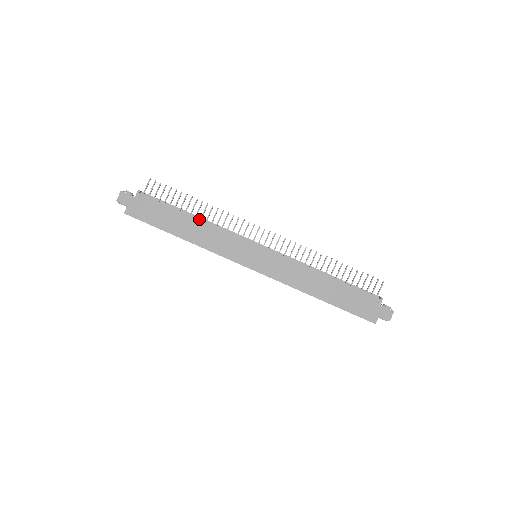
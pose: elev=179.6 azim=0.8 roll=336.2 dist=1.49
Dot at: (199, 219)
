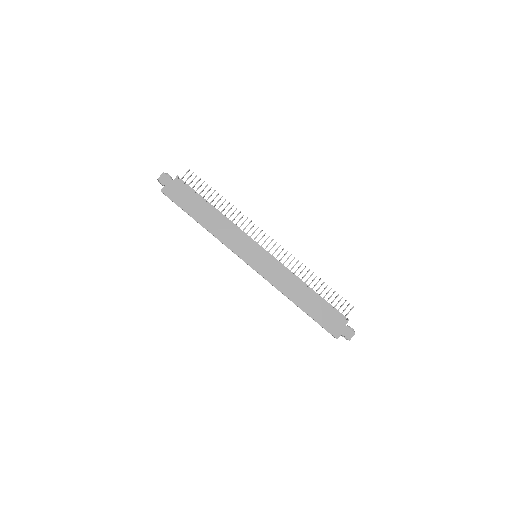
Dot at: (219, 213)
